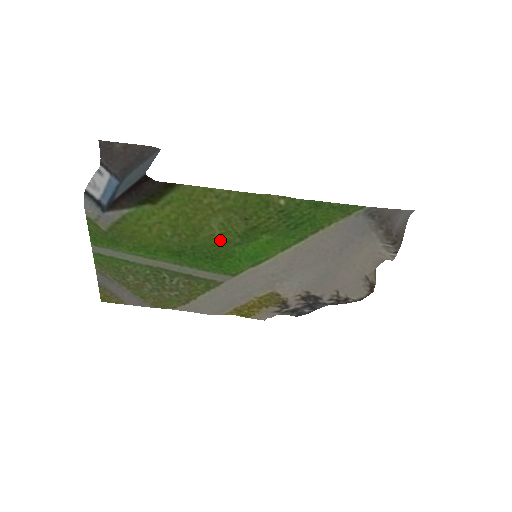
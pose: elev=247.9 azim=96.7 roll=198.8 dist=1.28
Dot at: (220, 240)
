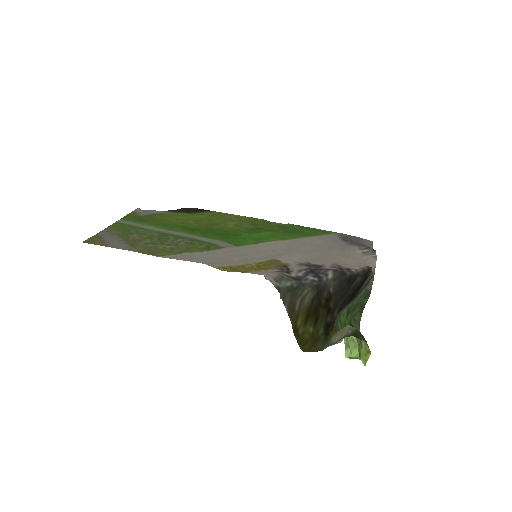
Dot at: (231, 229)
